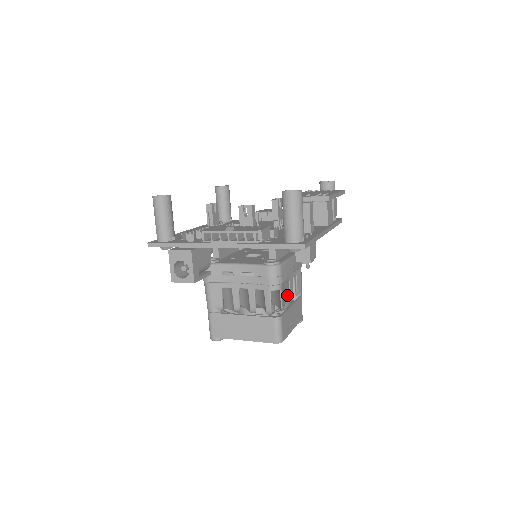
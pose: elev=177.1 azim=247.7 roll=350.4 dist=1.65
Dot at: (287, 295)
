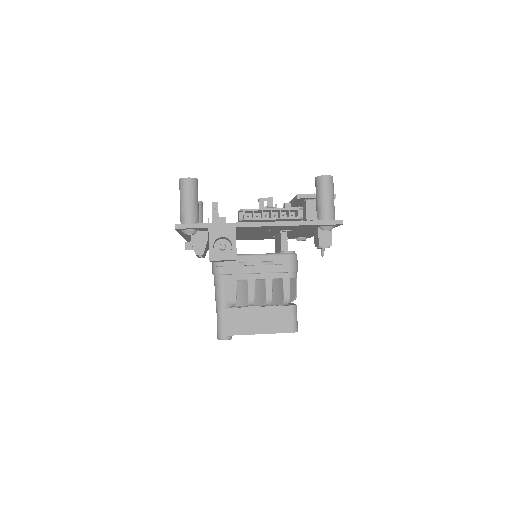
Dot at: occluded
